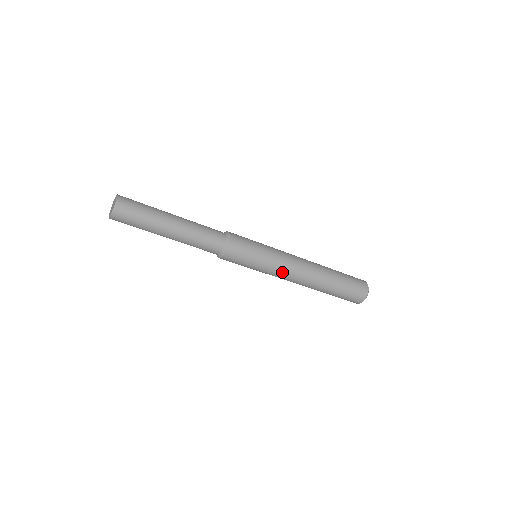
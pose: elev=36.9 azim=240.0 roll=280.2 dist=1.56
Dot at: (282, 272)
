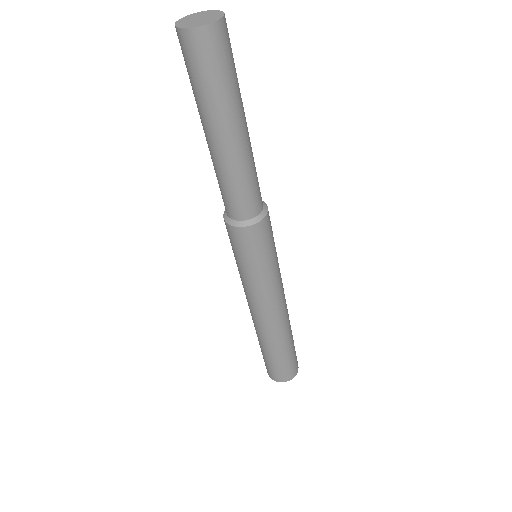
Dot at: (255, 298)
